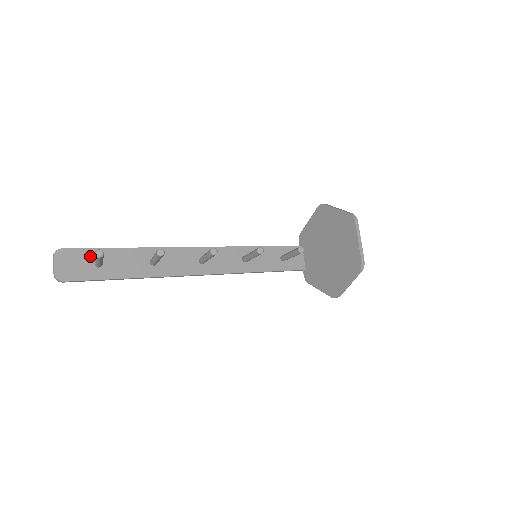
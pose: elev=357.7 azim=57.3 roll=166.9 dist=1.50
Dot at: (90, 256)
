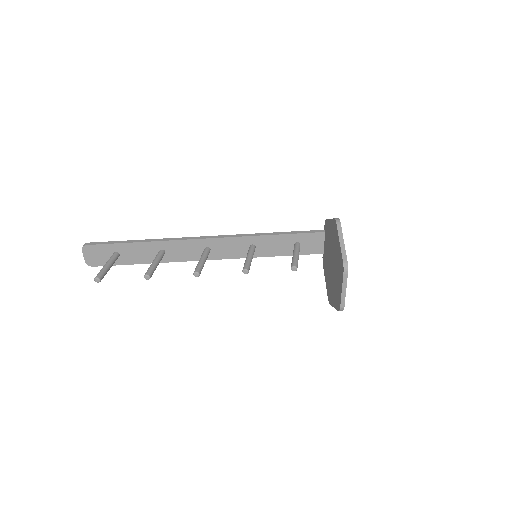
Dot at: (109, 249)
